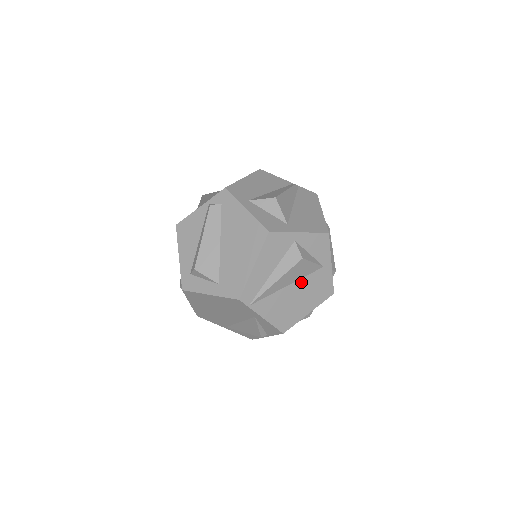
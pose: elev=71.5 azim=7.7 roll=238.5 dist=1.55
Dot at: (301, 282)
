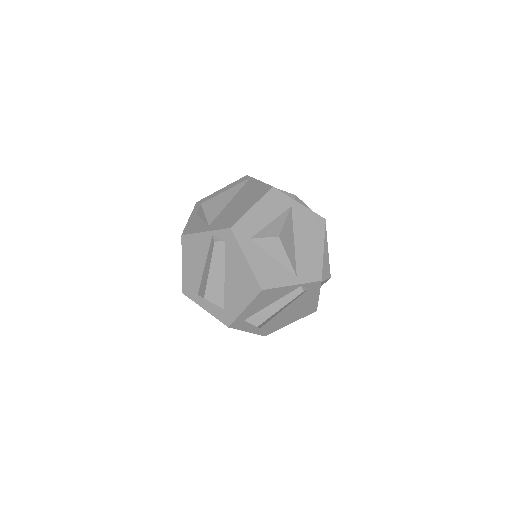
Dot at: occluded
